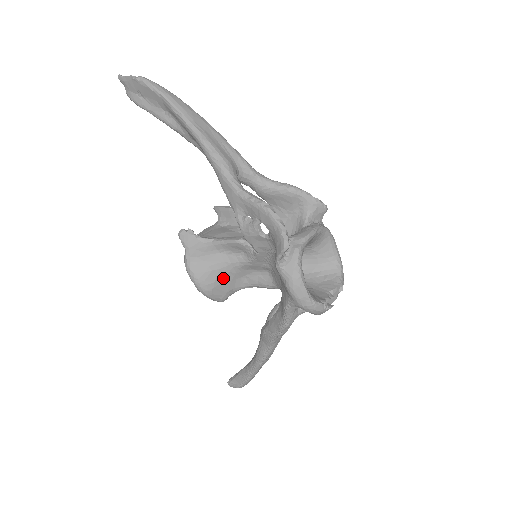
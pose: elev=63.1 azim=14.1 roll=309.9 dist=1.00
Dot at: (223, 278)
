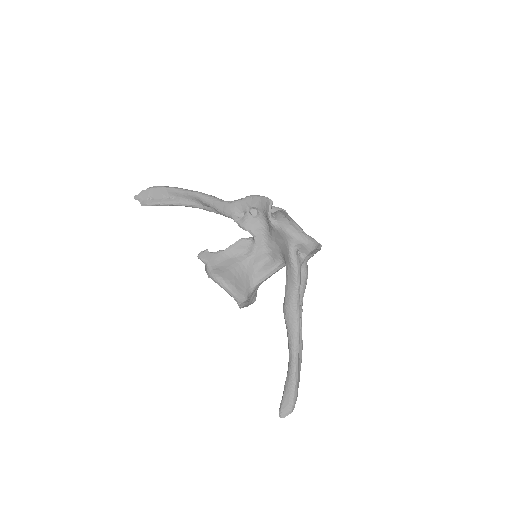
Dot at: (239, 275)
